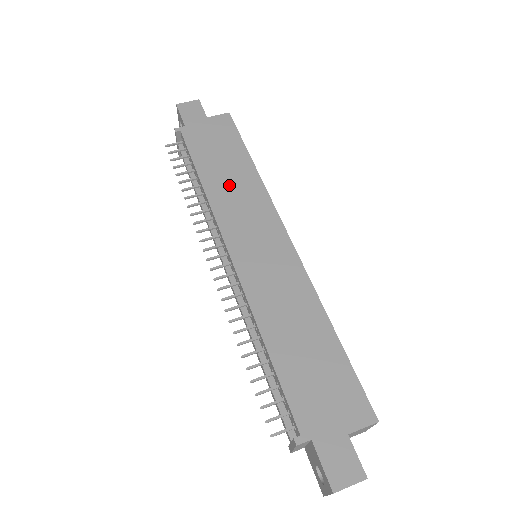
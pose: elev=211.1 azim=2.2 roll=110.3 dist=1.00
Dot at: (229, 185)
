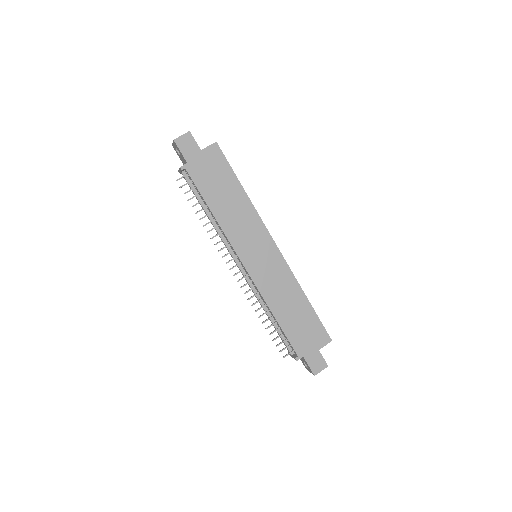
Dot at: (232, 213)
